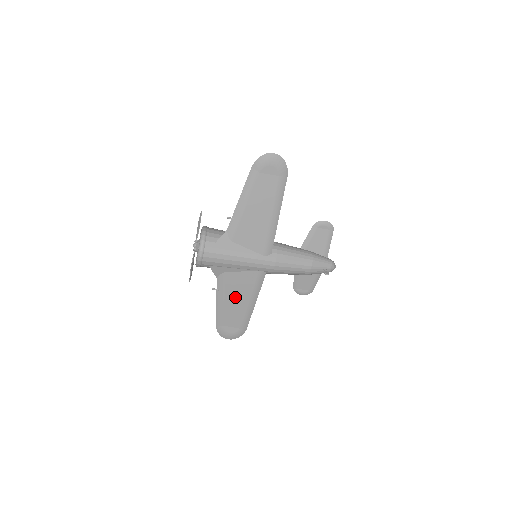
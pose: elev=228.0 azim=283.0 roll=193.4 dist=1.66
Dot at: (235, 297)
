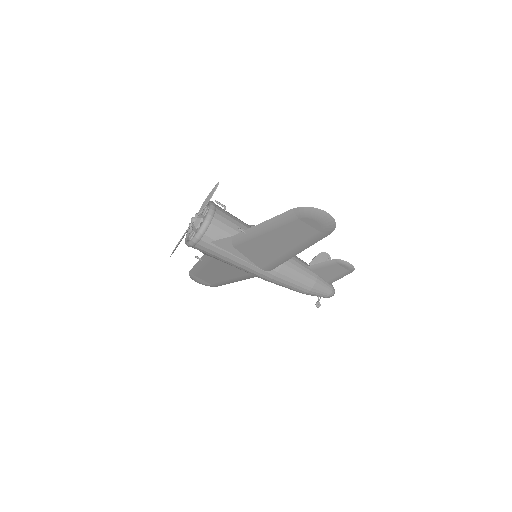
Dot at: (217, 272)
